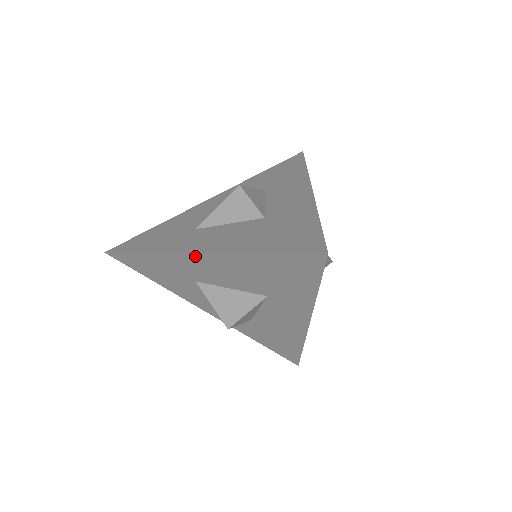
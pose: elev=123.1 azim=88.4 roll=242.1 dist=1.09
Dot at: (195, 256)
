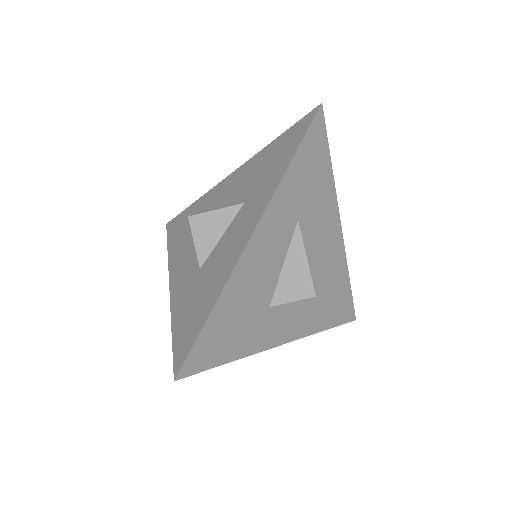
Dot at: (227, 179)
